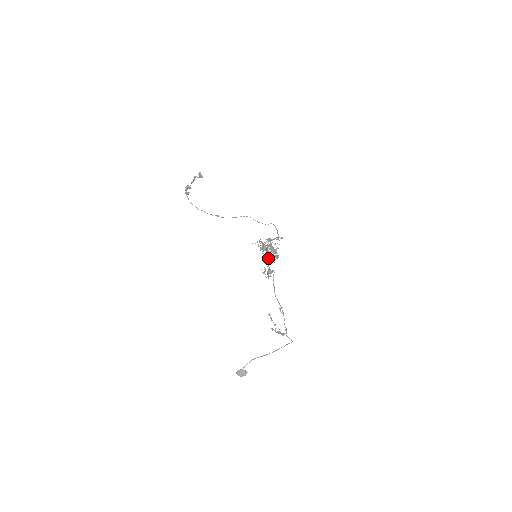
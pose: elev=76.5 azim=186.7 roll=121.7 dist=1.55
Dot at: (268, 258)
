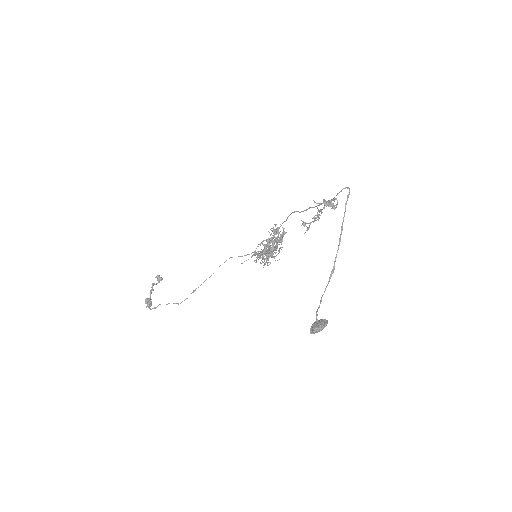
Dot at: (271, 247)
